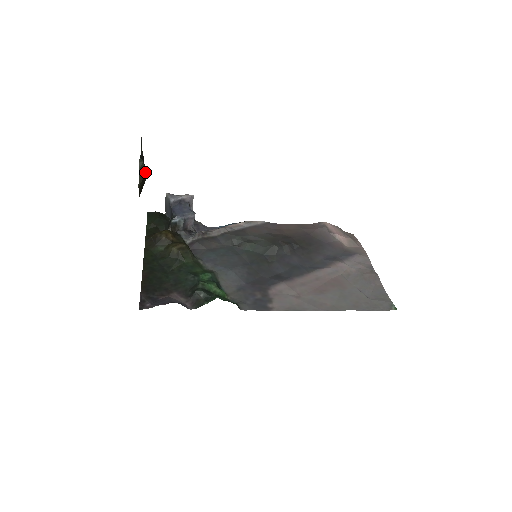
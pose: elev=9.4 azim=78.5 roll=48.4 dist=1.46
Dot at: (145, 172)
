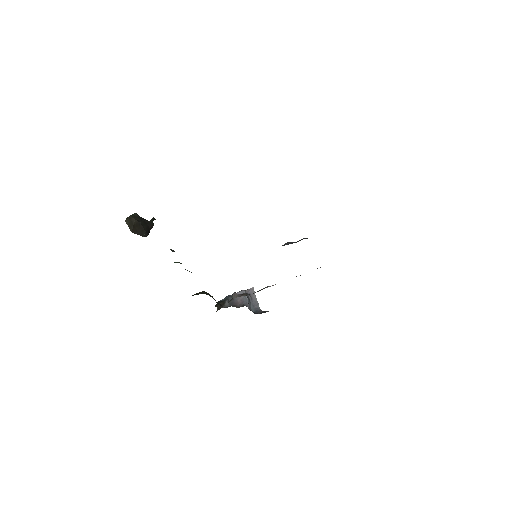
Dot at: (139, 219)
